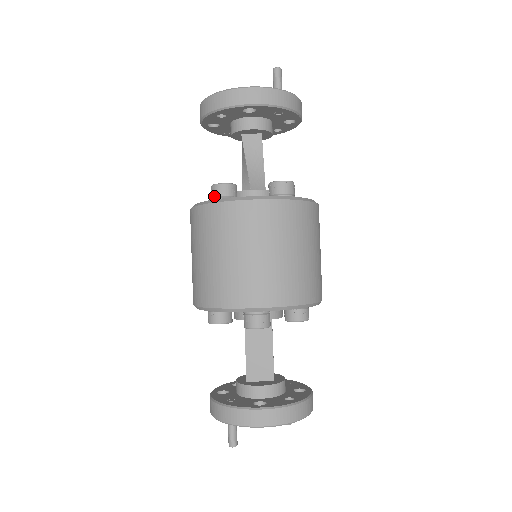
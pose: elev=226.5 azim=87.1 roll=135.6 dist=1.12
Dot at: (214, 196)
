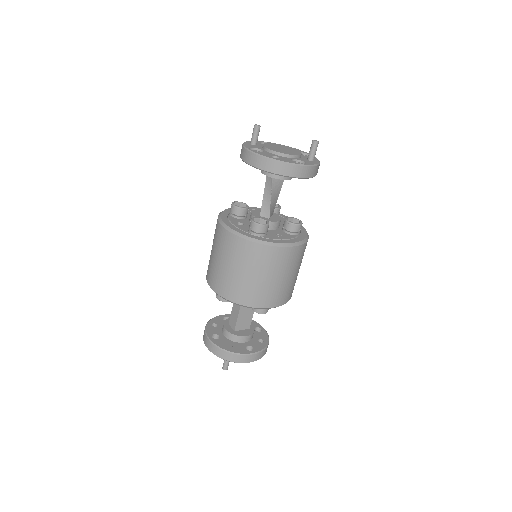
Dot at: (256, 232)
